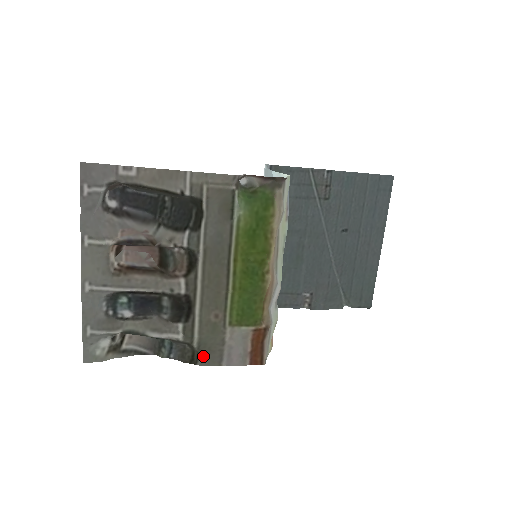
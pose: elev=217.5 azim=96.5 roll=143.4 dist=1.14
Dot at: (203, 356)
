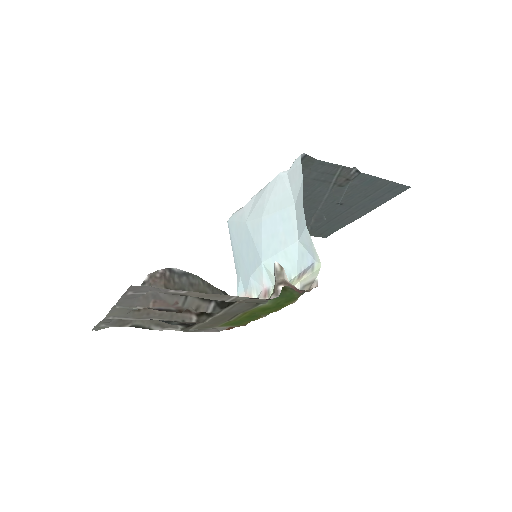
Dot at: (190, 330)
